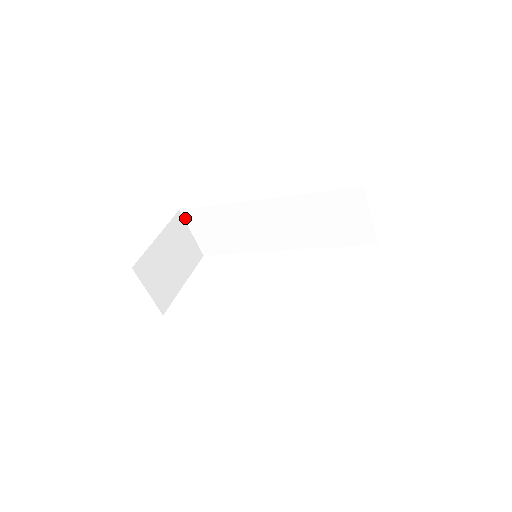
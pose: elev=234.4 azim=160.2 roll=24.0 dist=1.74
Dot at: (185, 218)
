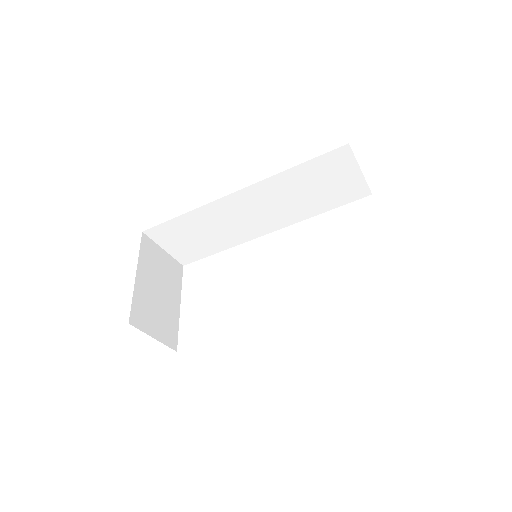
Dot at: (151, 238)
